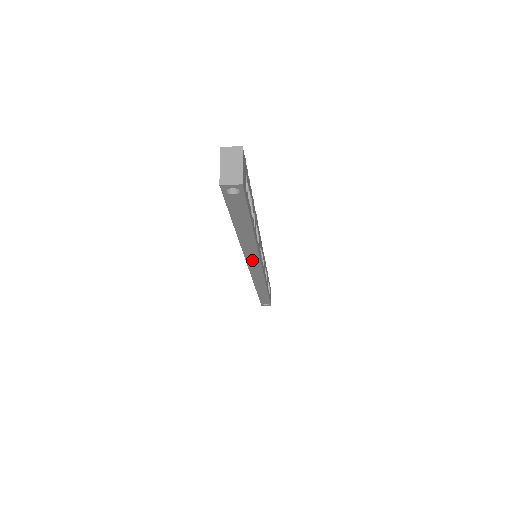
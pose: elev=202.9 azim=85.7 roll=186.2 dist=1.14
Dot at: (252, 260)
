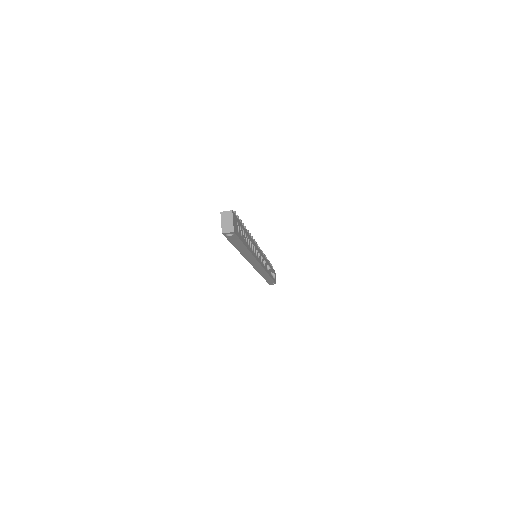
Dot at: (252, 261)
